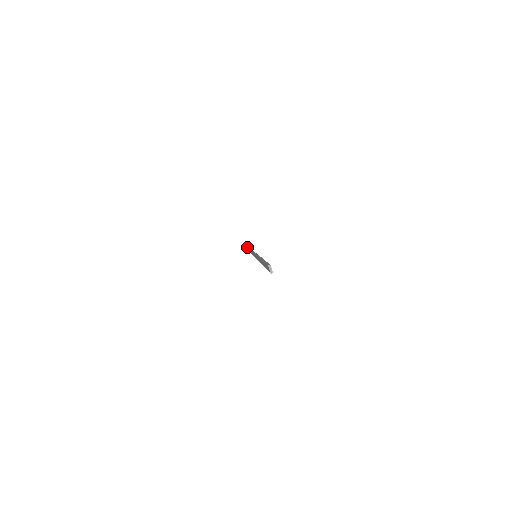
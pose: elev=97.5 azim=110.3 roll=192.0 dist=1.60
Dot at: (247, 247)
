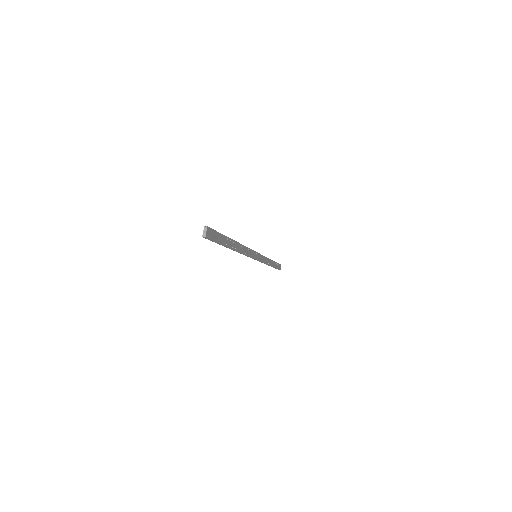
Dot at: occluded
